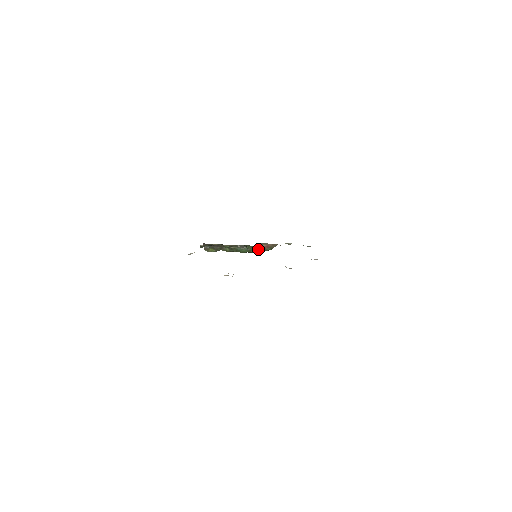
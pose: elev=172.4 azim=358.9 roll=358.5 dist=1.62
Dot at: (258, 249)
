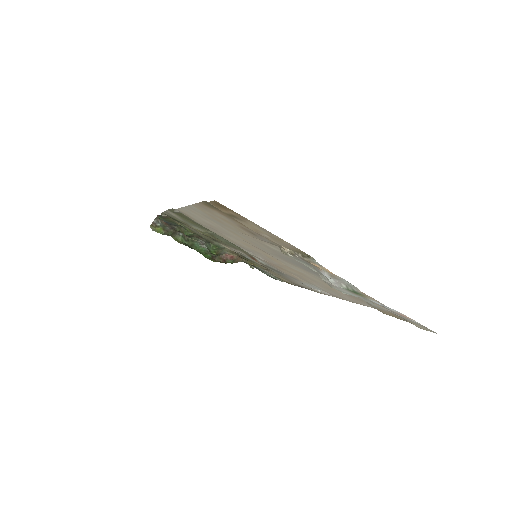
Dot at: (218, 255)
